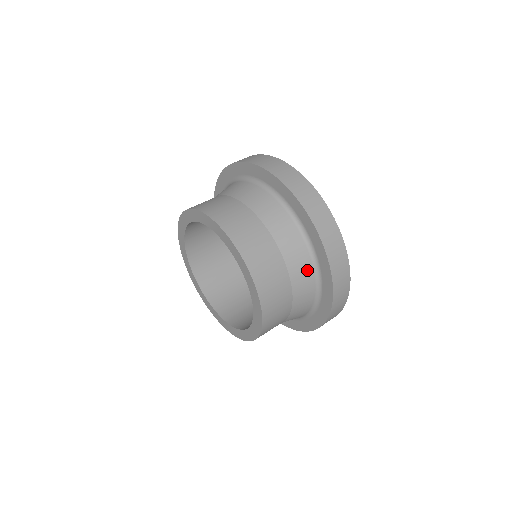
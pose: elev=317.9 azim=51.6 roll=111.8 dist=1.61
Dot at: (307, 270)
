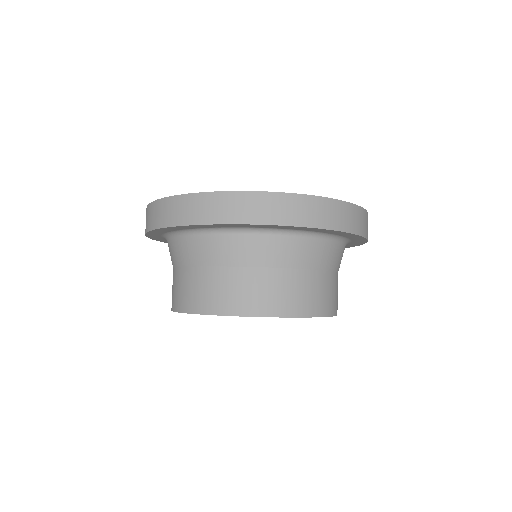
Dot at: occluded
